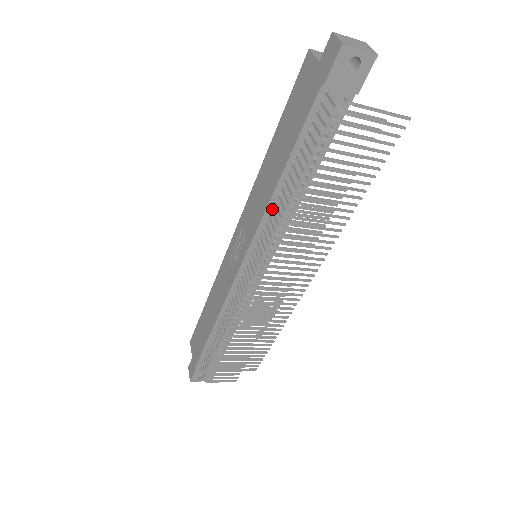
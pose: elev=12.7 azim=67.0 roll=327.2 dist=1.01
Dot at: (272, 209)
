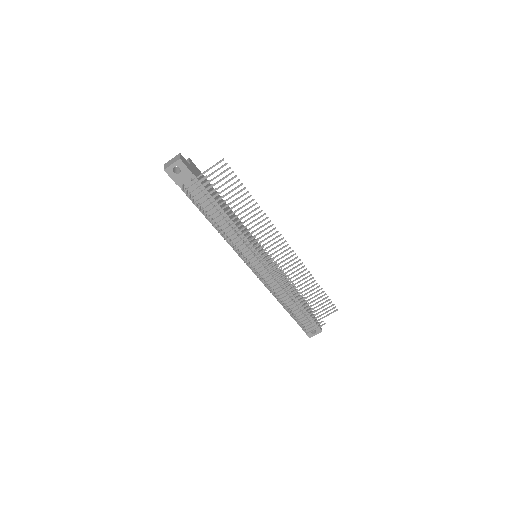
Dot at: (226, 236)
